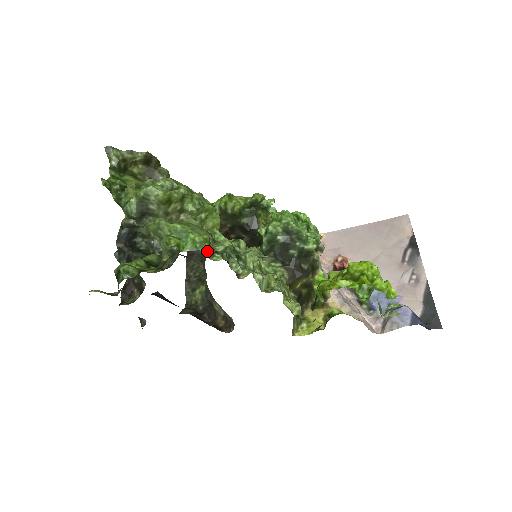
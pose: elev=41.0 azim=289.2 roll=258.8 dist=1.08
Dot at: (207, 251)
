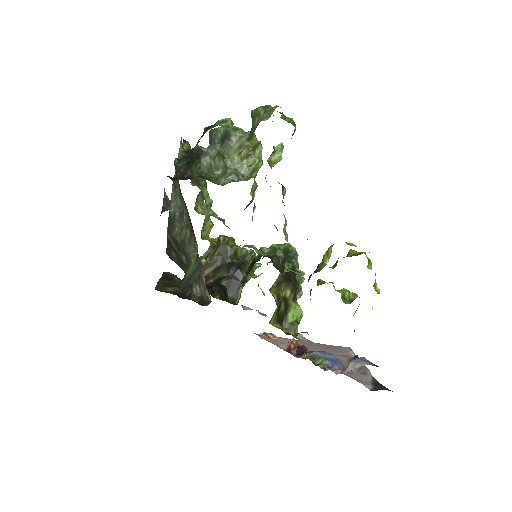
Dot at: (294, 131)
